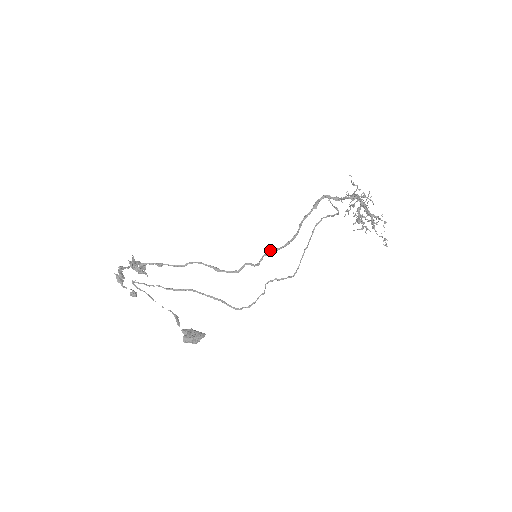
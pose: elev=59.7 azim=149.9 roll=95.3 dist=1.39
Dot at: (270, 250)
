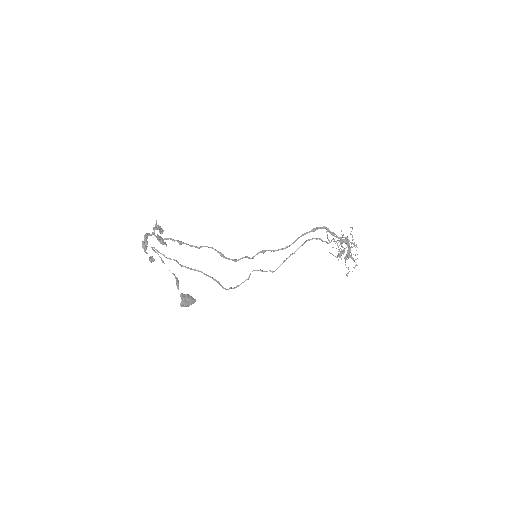
Dot at: occluded
